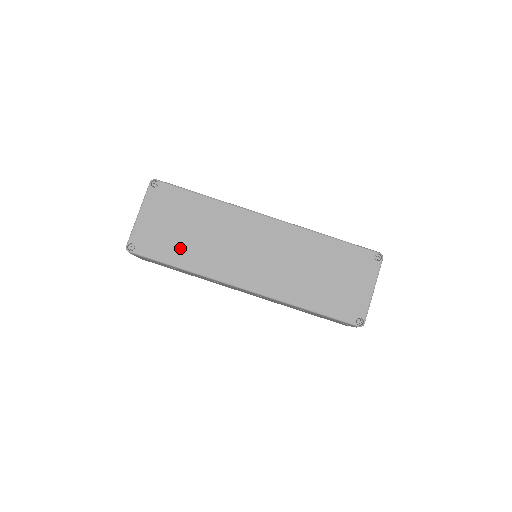
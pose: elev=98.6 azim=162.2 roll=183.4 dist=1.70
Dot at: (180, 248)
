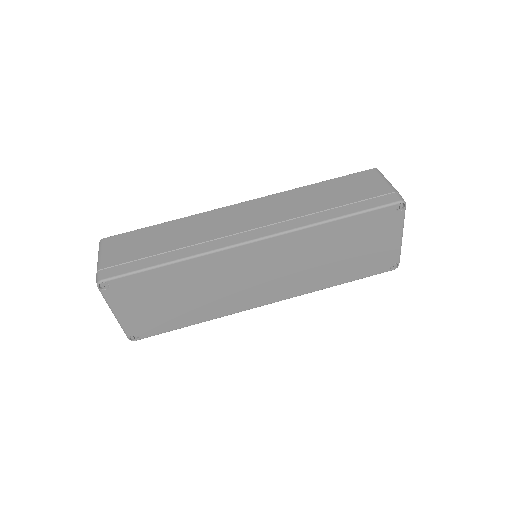
Dot at: (181, 314)
